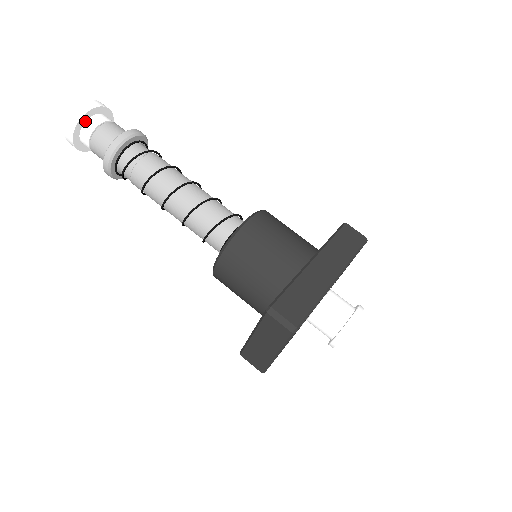
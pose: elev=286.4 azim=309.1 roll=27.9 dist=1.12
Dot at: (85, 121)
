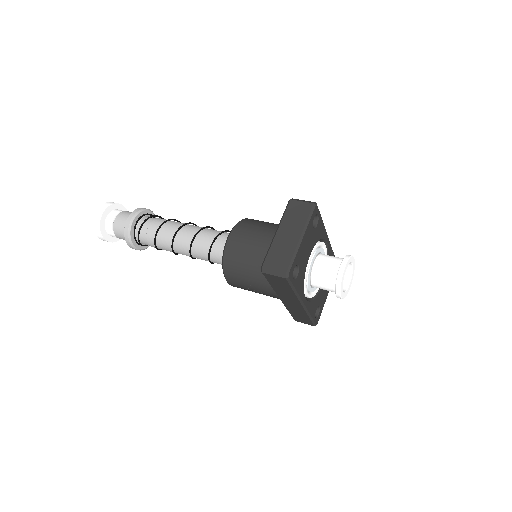
Dot at: (116, 209)
